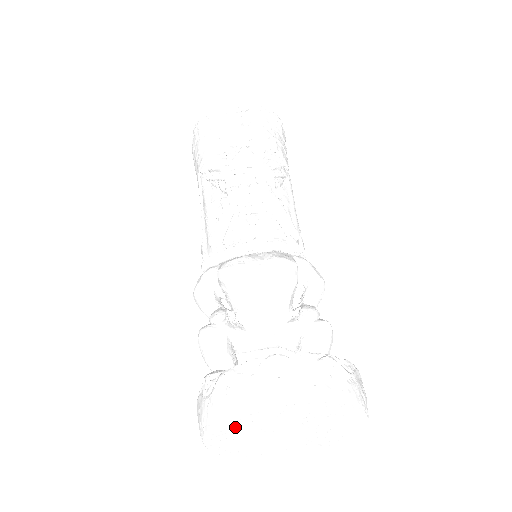
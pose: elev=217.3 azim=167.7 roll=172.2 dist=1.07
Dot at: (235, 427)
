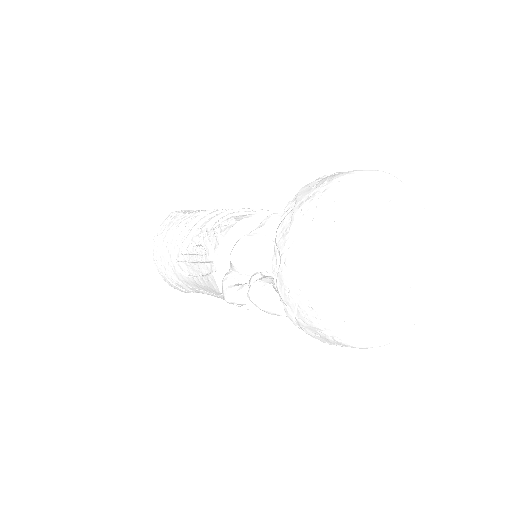
Dot at: (320, 254)
